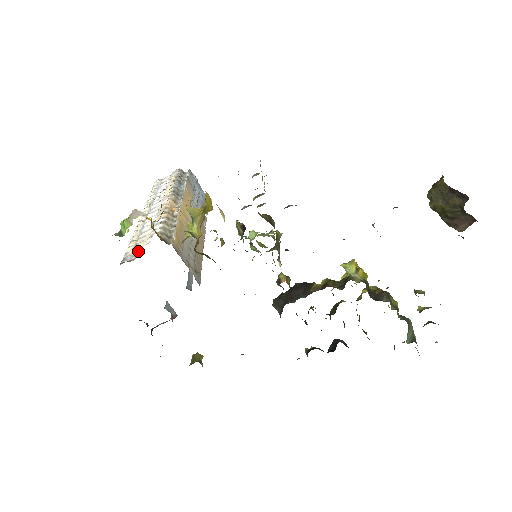
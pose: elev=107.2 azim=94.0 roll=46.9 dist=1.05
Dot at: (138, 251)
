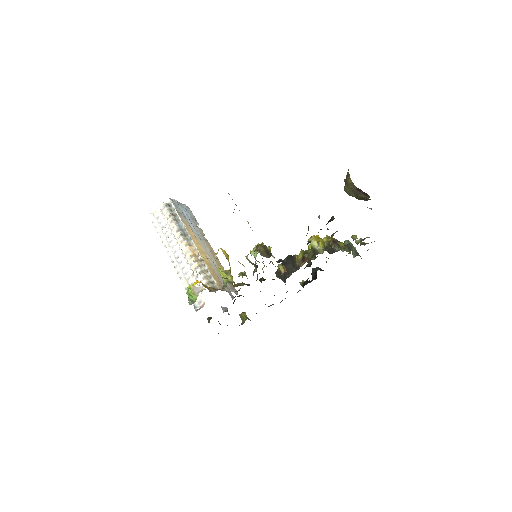
Dot at: (200, 298)
